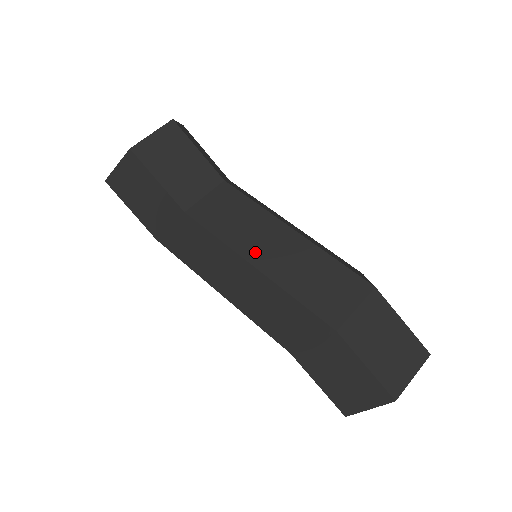
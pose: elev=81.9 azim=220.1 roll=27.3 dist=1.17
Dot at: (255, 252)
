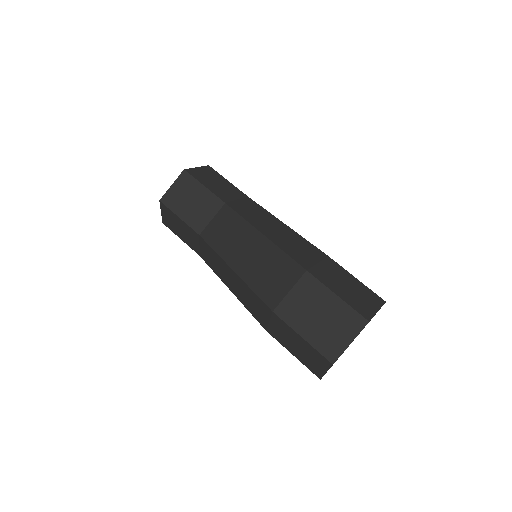
Dot at: (234, 257)
